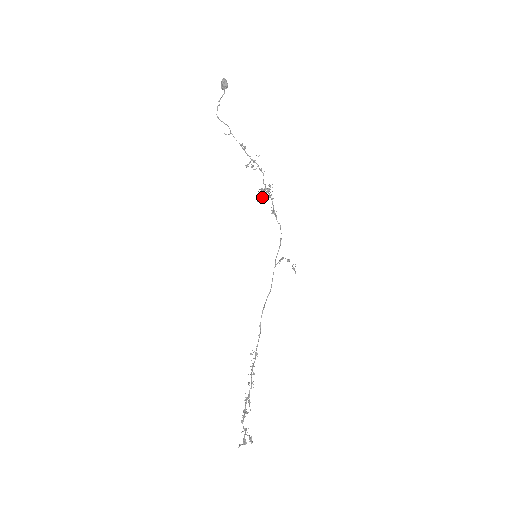
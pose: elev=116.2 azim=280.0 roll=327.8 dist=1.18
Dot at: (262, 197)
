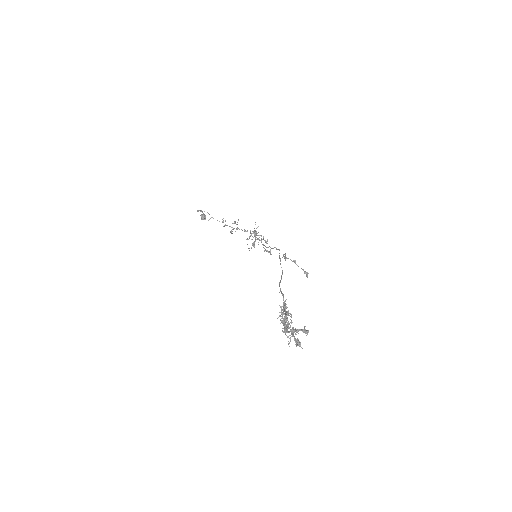
Dot at: (251, 239)
